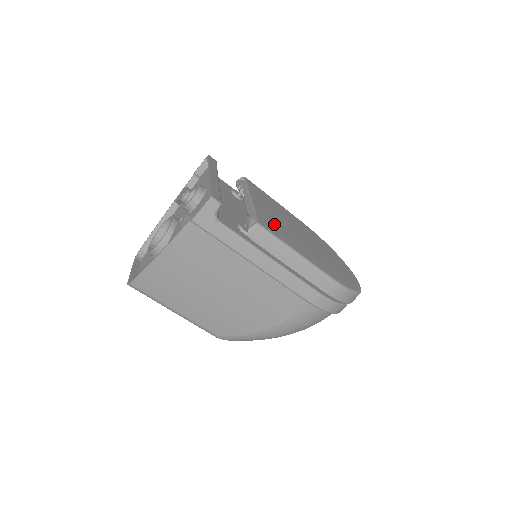
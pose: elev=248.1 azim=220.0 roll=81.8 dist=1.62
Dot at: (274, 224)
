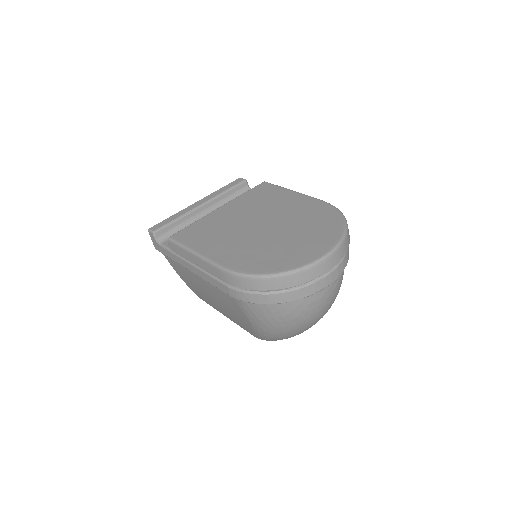
Dot at: (206, 229)
